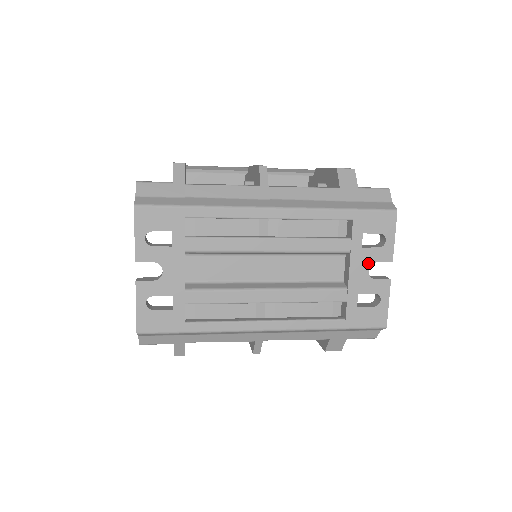
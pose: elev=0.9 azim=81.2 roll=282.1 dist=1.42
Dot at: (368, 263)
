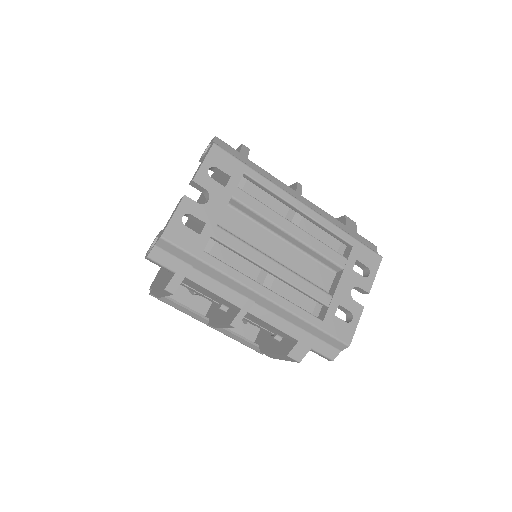
Dot at: (353, 284)
